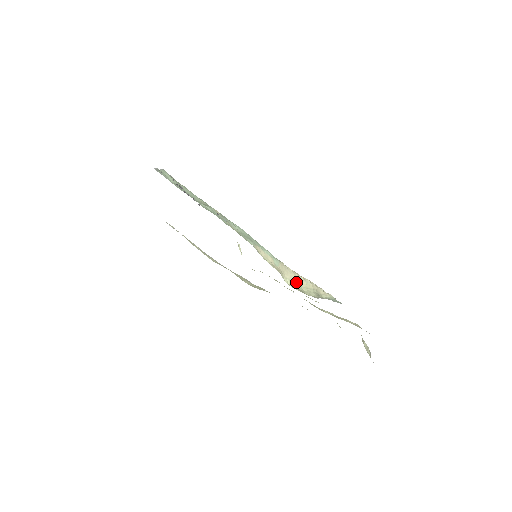
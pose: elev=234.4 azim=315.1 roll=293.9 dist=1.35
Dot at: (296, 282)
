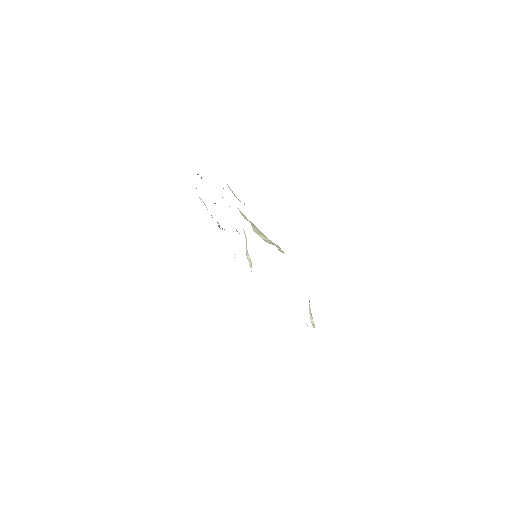
Dot at: (264, 239)
